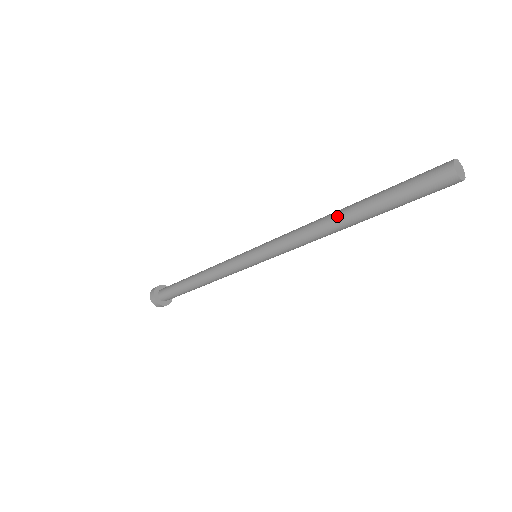
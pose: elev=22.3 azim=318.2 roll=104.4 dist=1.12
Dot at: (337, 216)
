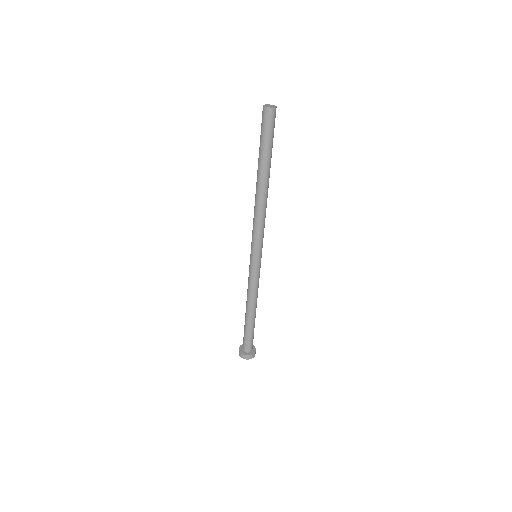
Dot at: (258, 185)
